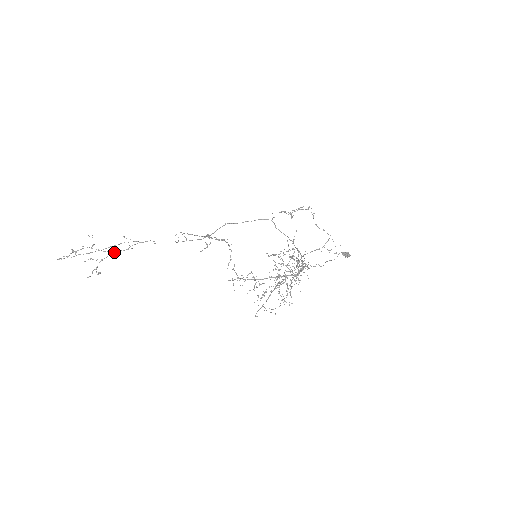
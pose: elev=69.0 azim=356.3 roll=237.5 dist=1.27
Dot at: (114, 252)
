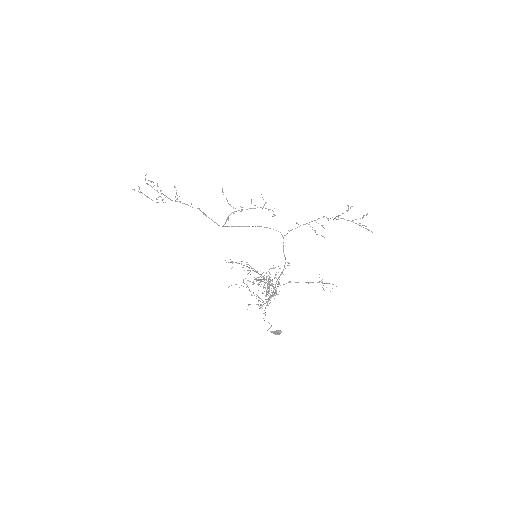
Dot at: (166, 196)
